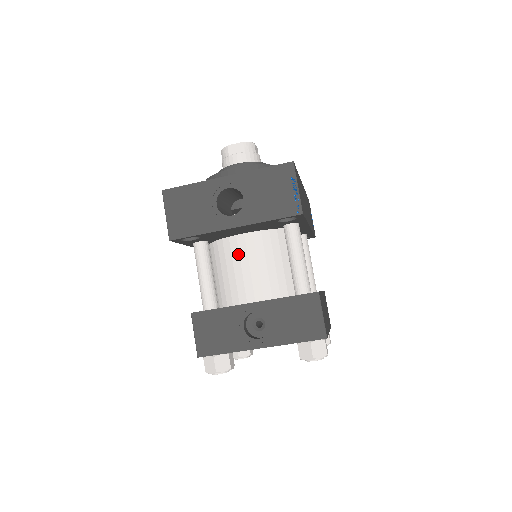
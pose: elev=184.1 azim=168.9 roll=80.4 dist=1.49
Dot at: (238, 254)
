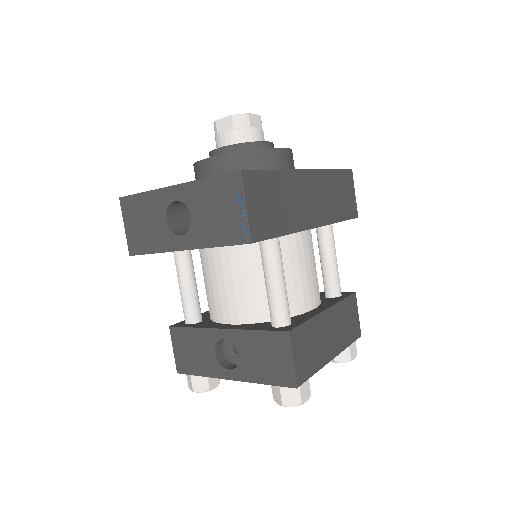
Dot at: (214, 266)
